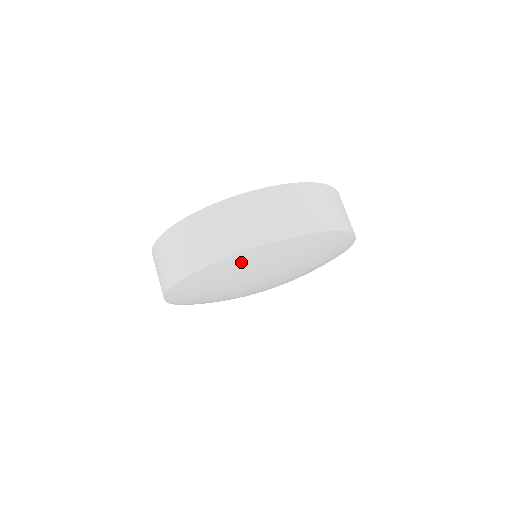
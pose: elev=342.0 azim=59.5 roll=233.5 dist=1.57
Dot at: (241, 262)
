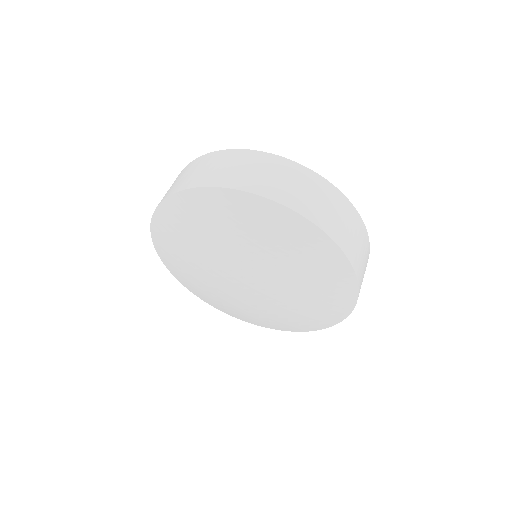
Dot at: (323, 255)
